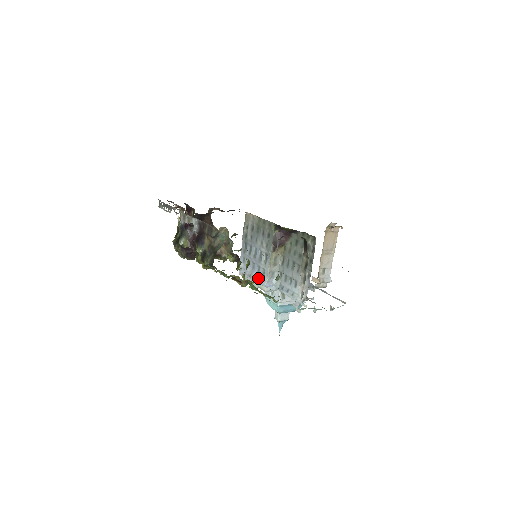
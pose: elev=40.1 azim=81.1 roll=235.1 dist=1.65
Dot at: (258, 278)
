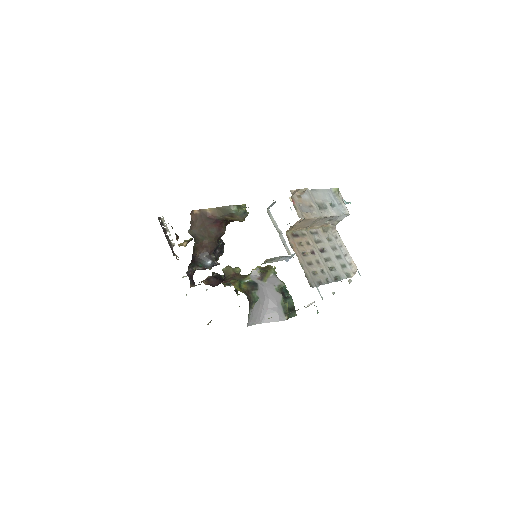
Dot at: occluded
